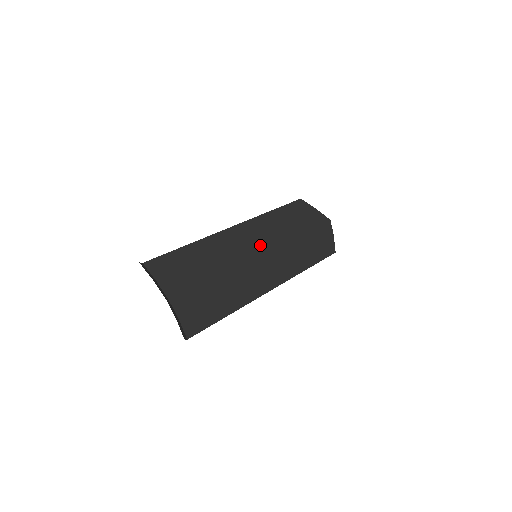
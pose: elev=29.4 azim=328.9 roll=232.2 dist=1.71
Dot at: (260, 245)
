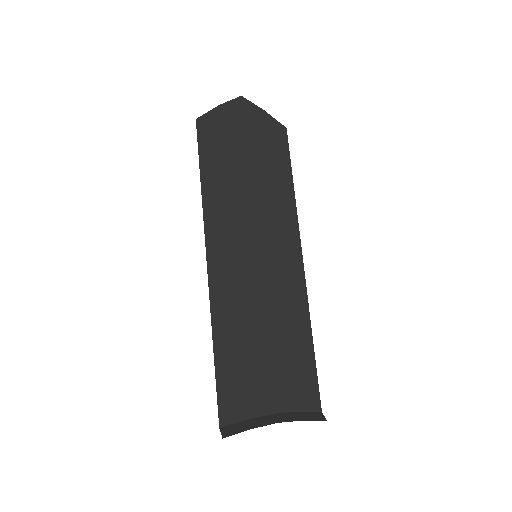
Dot at: (244, 240)
